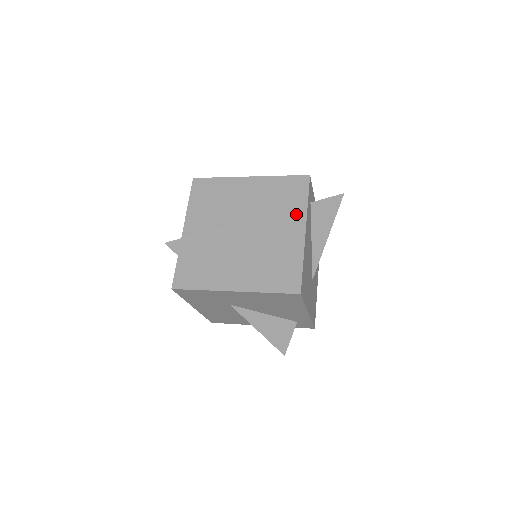
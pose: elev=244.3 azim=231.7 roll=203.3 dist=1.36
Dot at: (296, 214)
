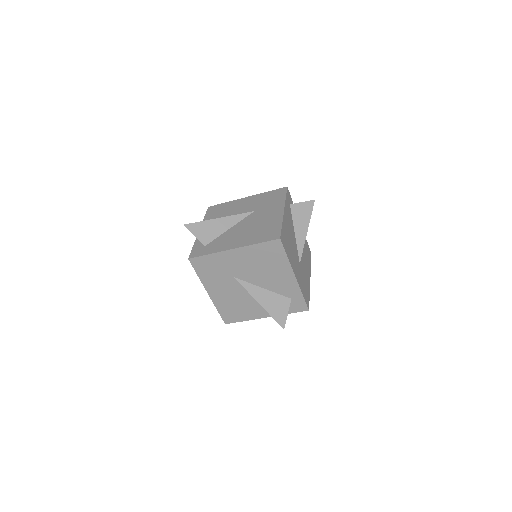
Dot at: (278, 205)
